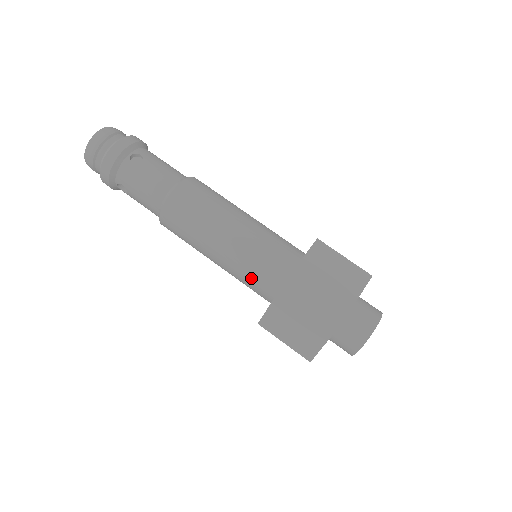
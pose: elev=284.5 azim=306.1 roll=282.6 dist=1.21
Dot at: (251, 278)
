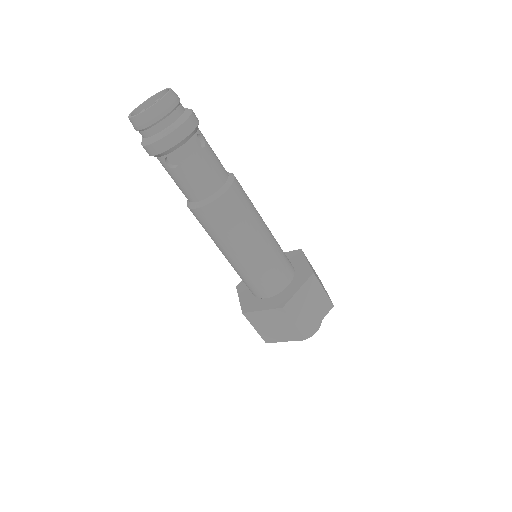
Dot at: occluded
